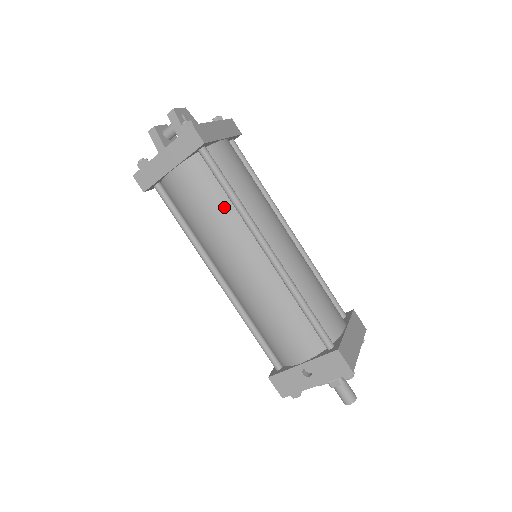
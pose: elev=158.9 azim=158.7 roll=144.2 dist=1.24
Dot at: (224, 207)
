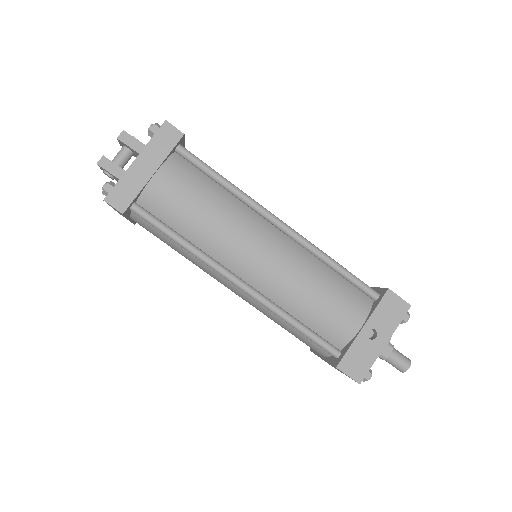
Dot at: (221, 196)
